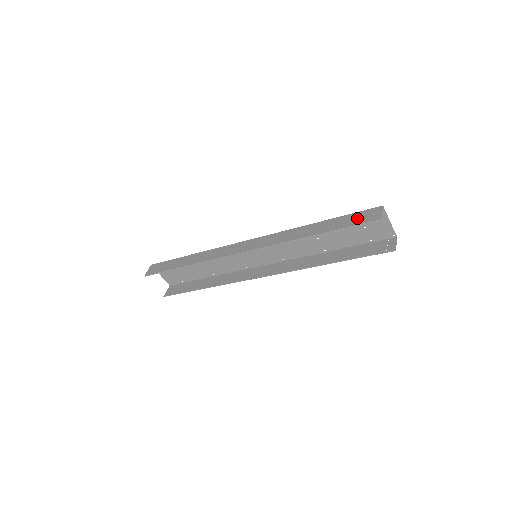
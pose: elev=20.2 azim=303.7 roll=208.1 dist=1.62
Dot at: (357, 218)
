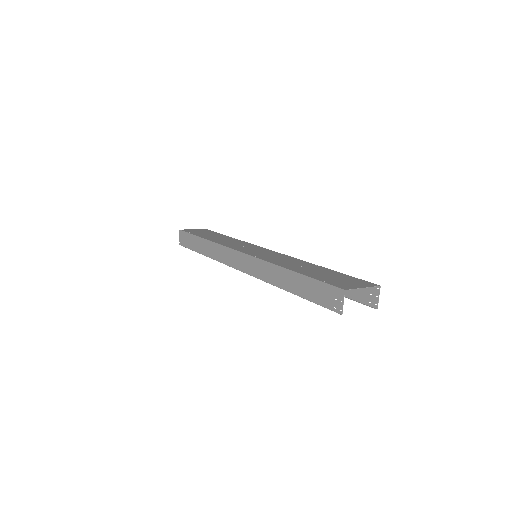
Dot at: (322, 294)
